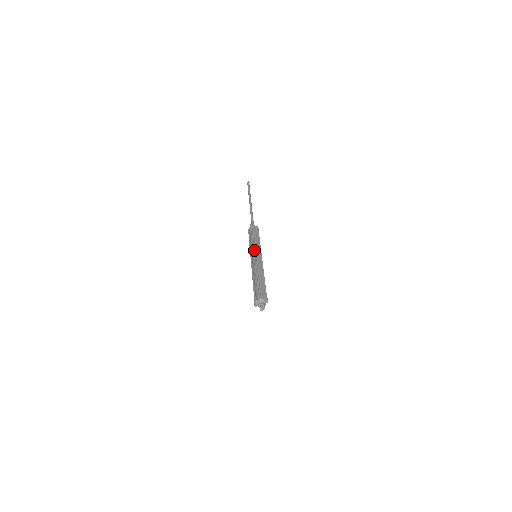
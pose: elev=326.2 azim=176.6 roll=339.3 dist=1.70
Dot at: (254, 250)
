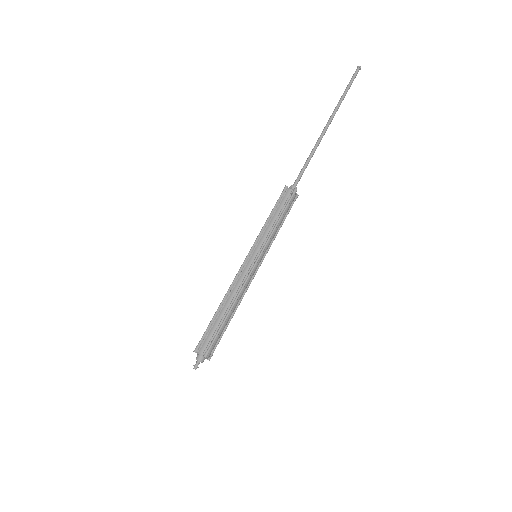
Dot at: (252, 248)
